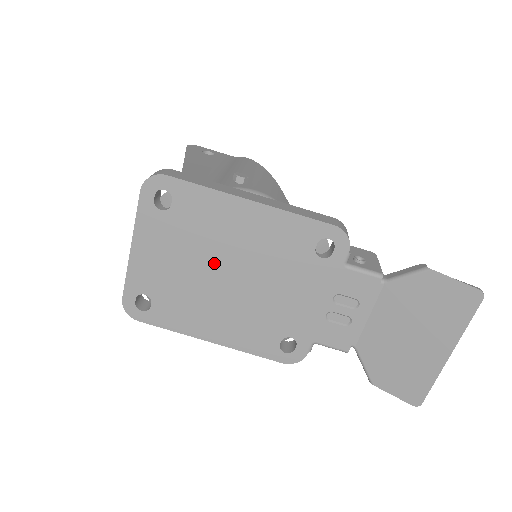
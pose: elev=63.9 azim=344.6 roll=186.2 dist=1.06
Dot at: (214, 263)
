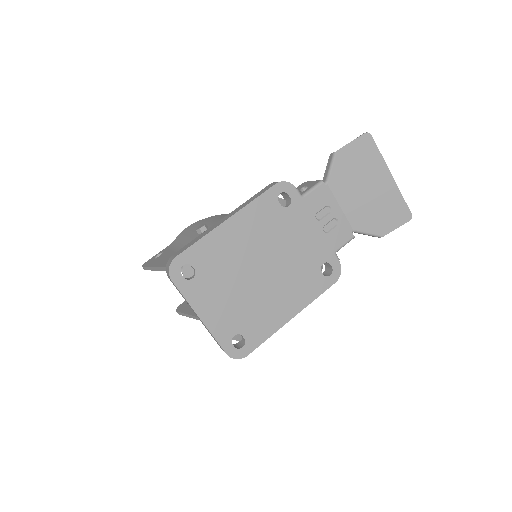
Dot at: (247, 273)
